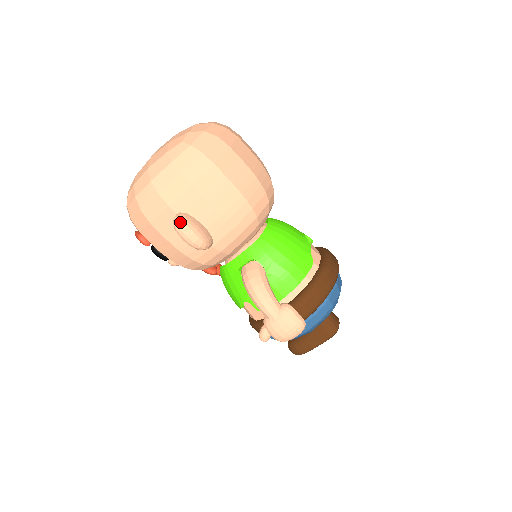
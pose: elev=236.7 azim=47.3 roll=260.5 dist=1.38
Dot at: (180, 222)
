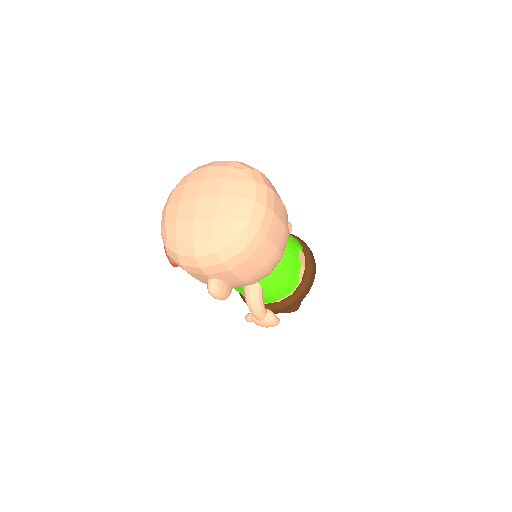
Dot at: (214, 292)
